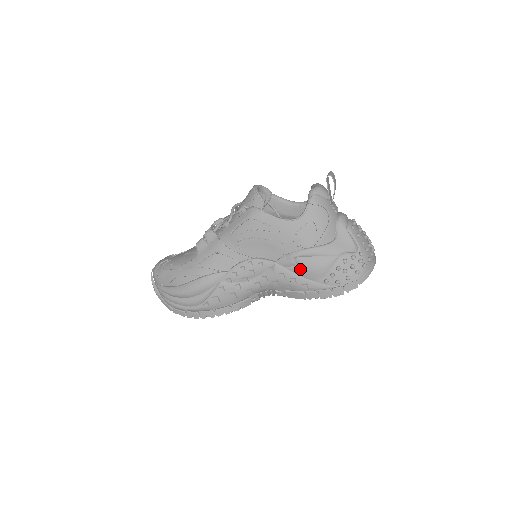
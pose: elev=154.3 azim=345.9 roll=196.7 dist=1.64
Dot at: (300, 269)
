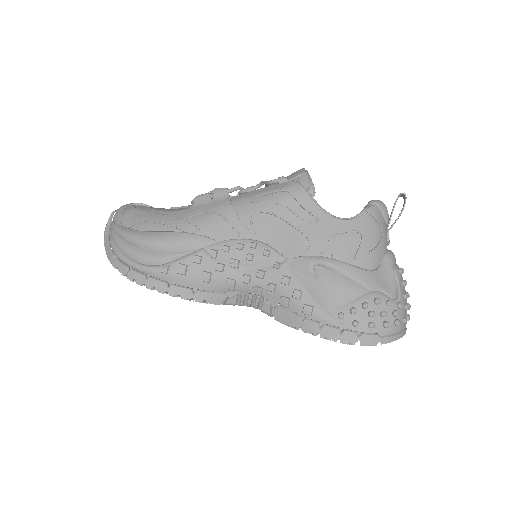
Dot at: (315, 282)
